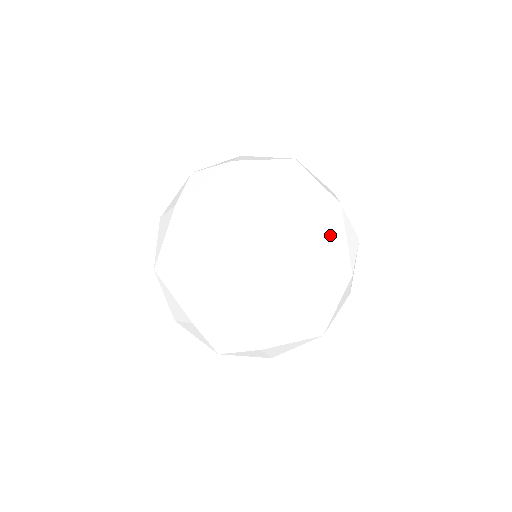
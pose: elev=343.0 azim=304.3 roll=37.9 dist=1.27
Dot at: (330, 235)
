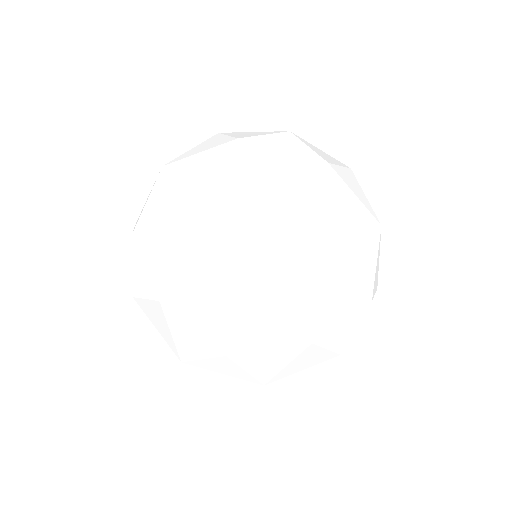
Dot at: (296, 365)
